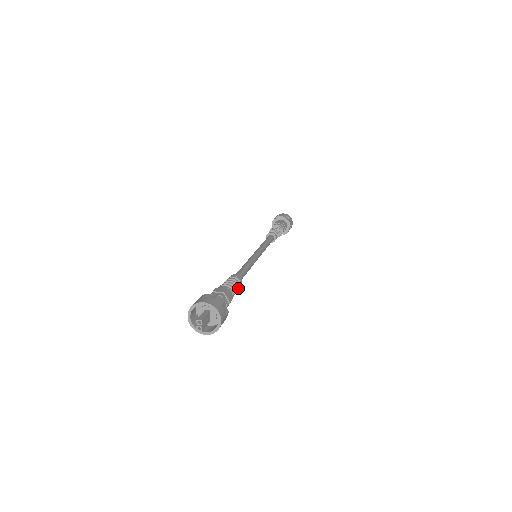
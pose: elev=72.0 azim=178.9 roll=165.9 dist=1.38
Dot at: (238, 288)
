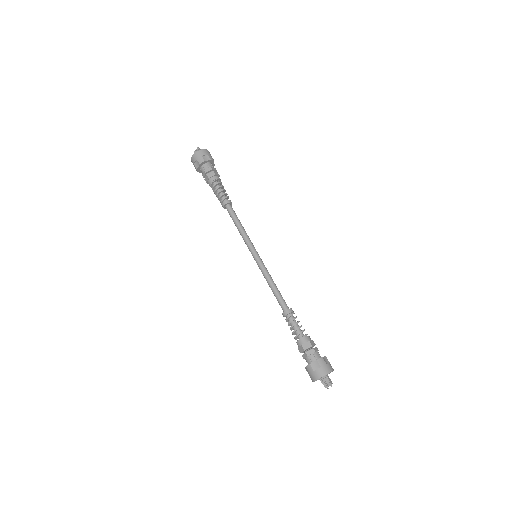
Dot at: occluded
